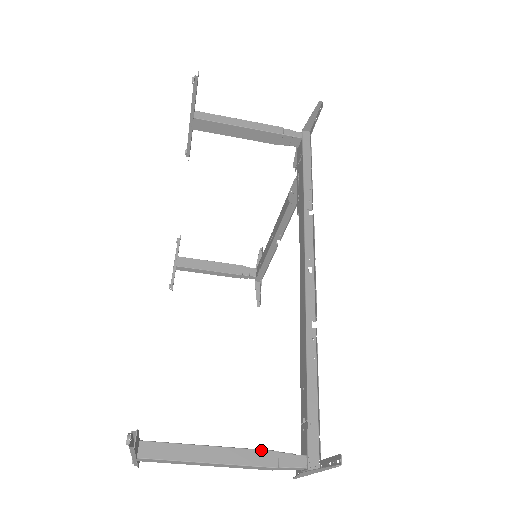
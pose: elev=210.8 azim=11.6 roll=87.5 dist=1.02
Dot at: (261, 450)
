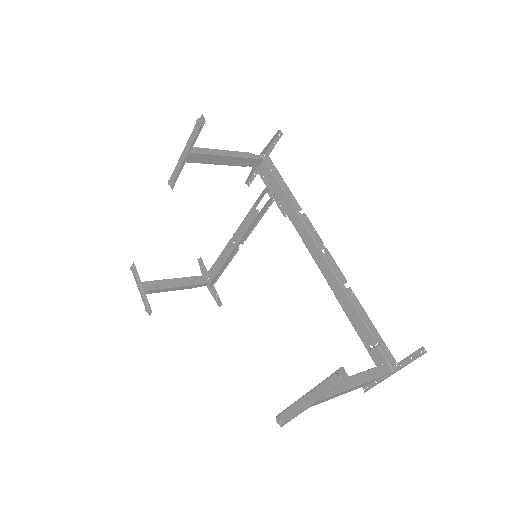
Dot at: (369, 370)
